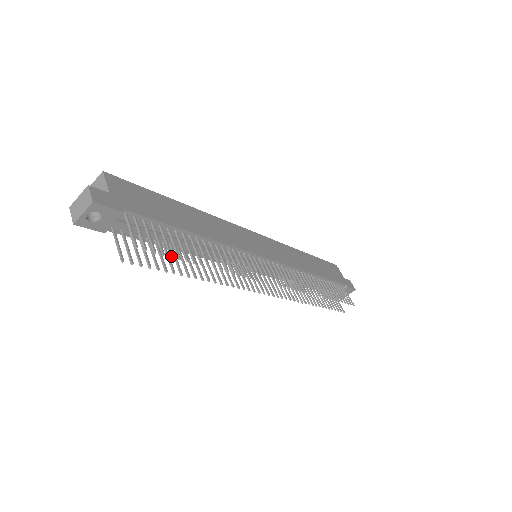
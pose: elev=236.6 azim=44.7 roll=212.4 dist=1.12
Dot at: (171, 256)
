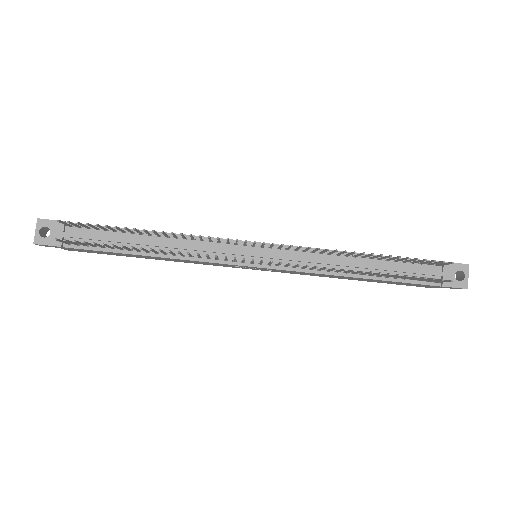
Dot at: occluded
